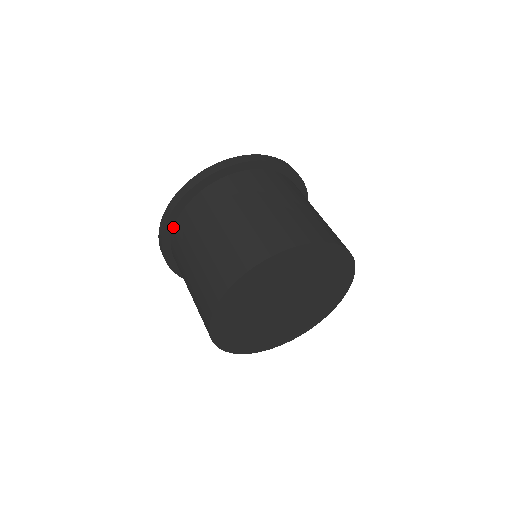
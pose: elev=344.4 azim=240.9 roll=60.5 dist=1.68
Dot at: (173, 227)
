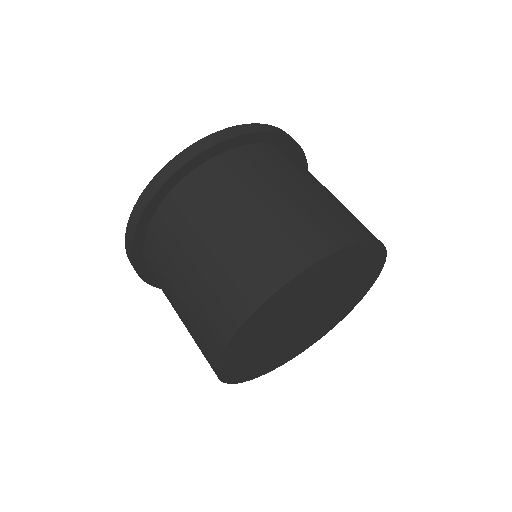
Dot at: (149, 221)
